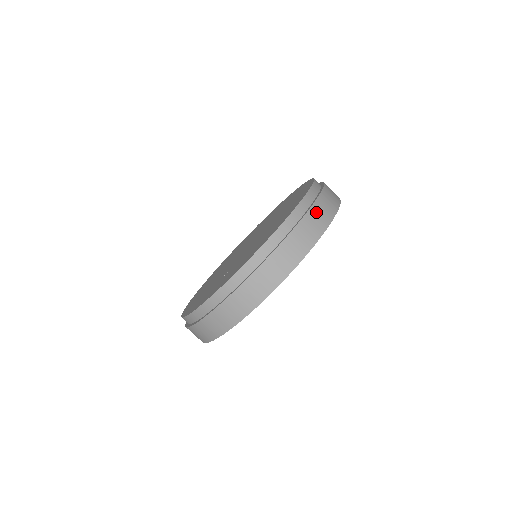
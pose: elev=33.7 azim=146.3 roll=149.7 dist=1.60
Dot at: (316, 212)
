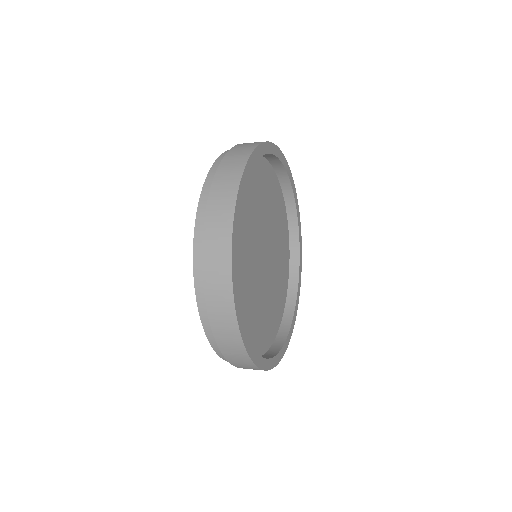
Dot at: (217, 321)
